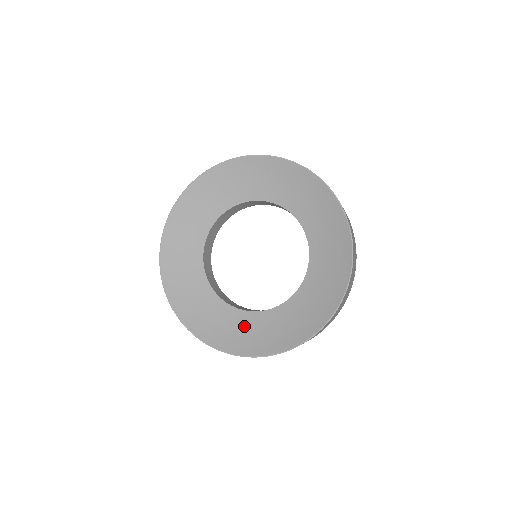
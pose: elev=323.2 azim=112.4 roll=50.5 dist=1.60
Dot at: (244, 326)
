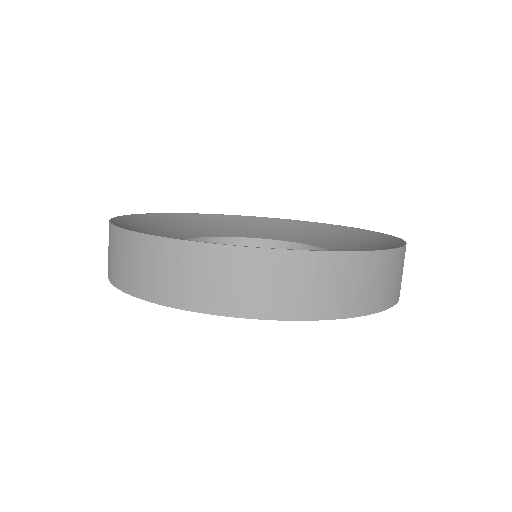
Dot at: occluded
